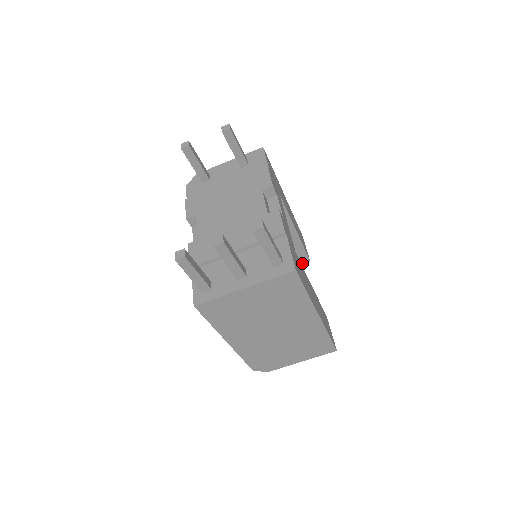
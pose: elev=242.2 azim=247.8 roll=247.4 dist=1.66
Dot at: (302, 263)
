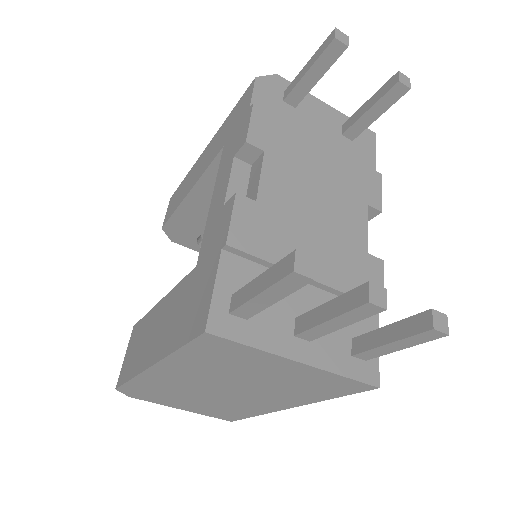
Dot at: occluded
